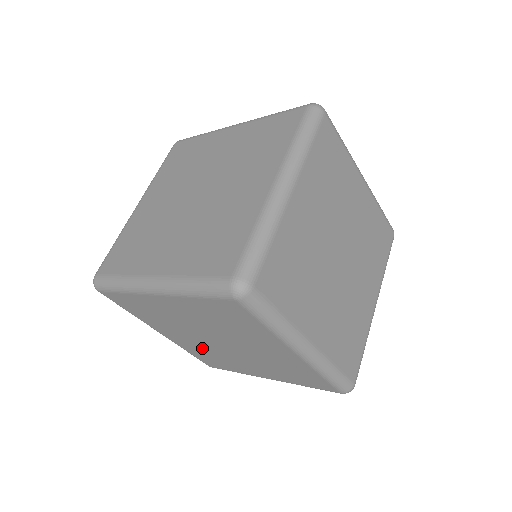
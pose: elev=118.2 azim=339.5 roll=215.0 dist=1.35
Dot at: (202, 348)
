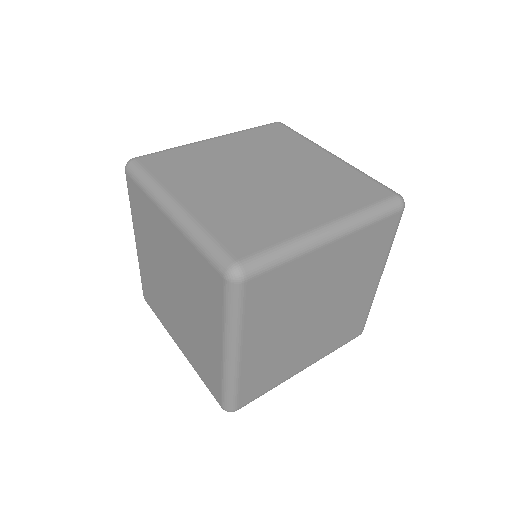
Dot at: (188, 338)
